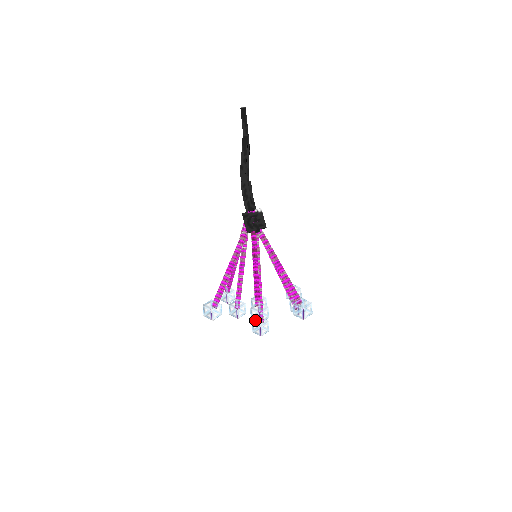
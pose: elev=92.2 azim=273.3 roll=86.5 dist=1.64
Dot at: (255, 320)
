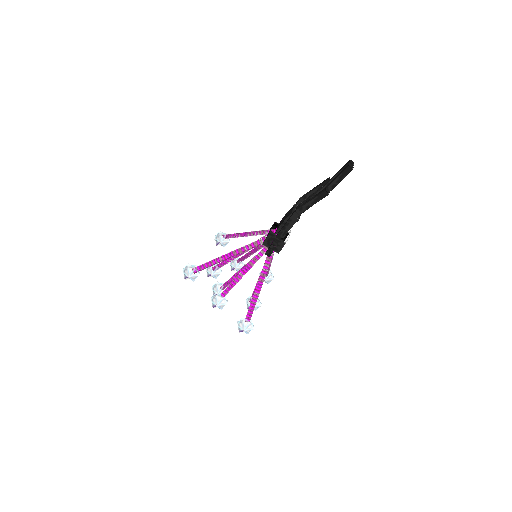
Dot at: occluded
